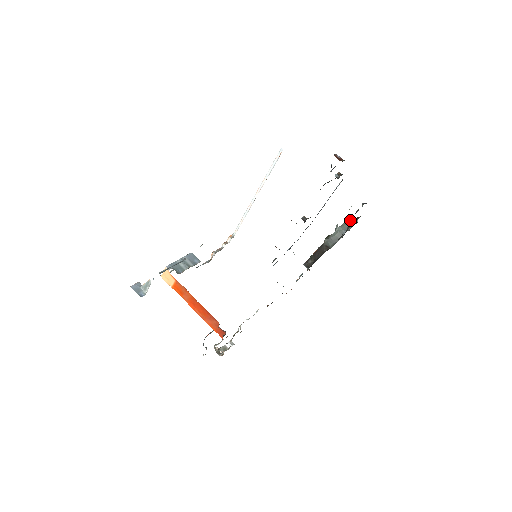
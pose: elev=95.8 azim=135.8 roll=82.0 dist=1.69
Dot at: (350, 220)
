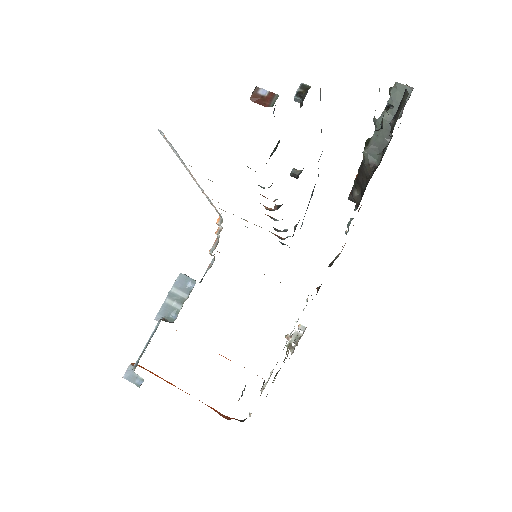
Dot at: (395, 95)
